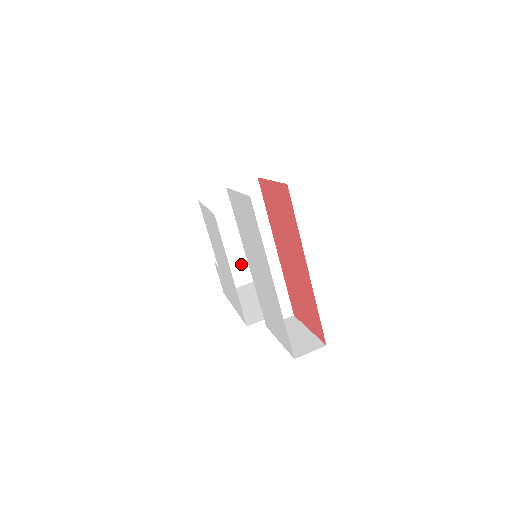
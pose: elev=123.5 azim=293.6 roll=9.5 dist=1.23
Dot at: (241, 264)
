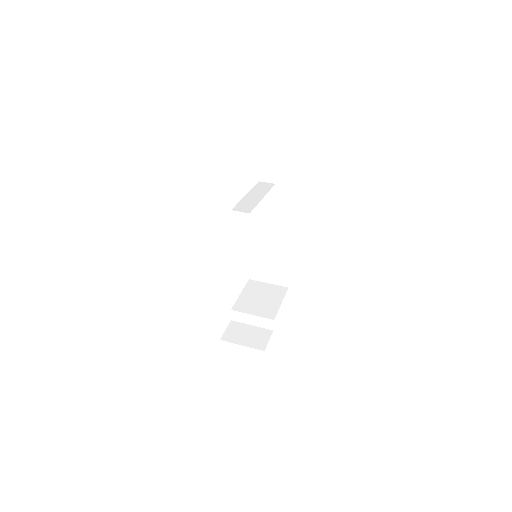
Dot at: (247, 332)
